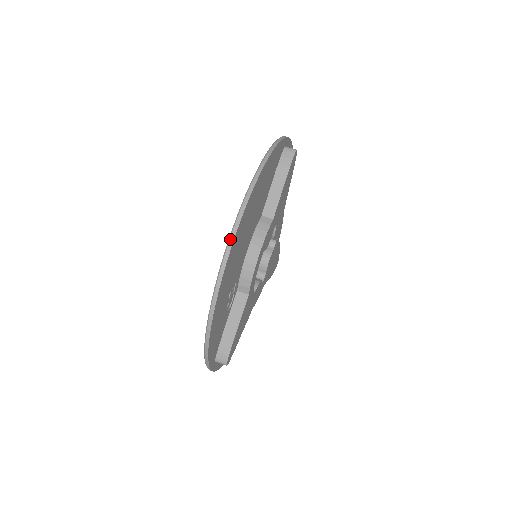
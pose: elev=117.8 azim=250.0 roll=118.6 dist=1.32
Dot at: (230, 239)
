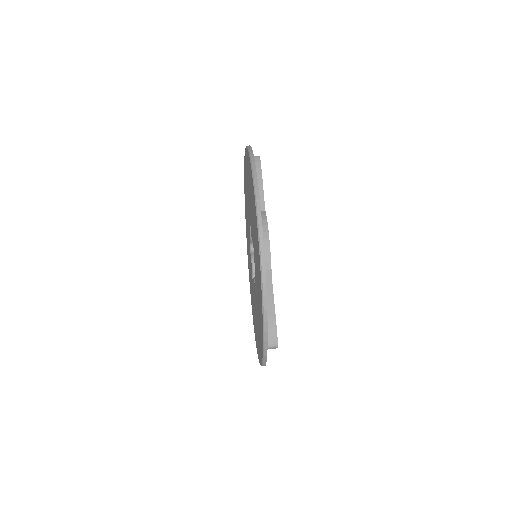
Dot at: (257, 210)
